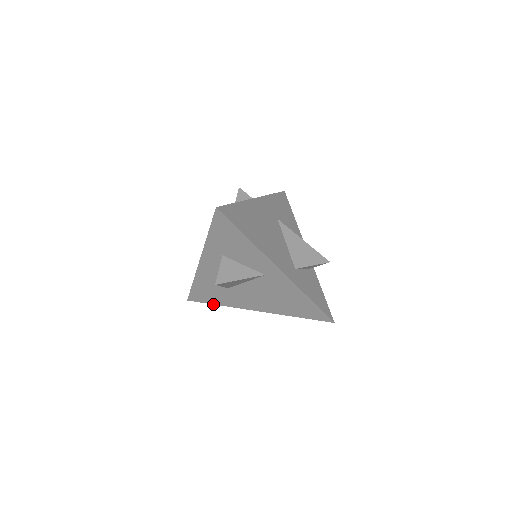
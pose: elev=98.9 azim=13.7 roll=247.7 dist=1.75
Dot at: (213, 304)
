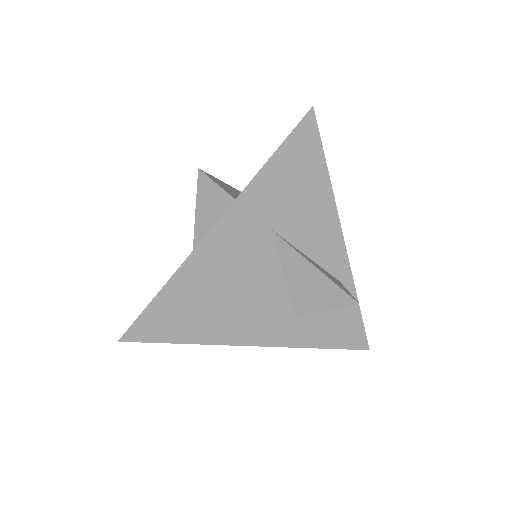
Dot at: occluded
